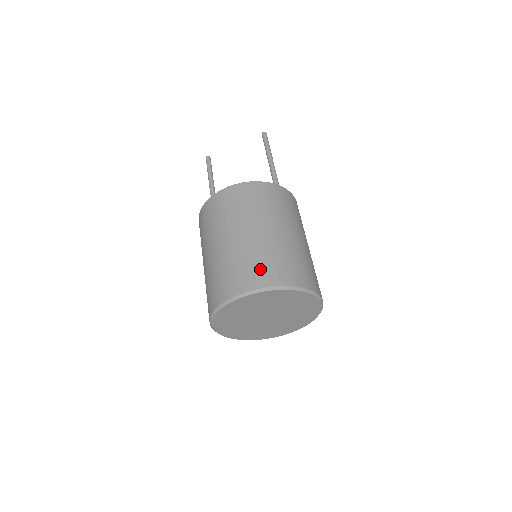
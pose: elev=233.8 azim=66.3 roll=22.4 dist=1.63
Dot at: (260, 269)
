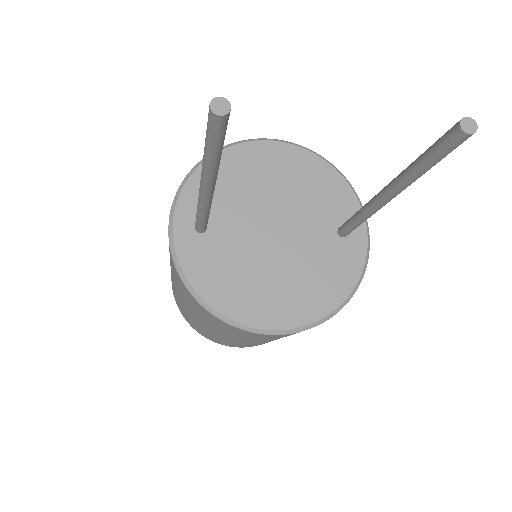
Dot at: occluded
